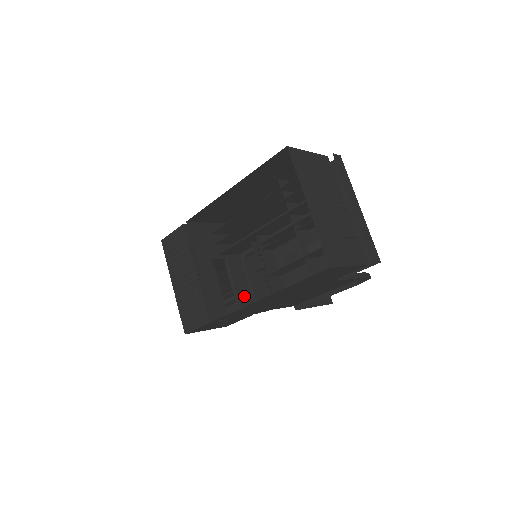
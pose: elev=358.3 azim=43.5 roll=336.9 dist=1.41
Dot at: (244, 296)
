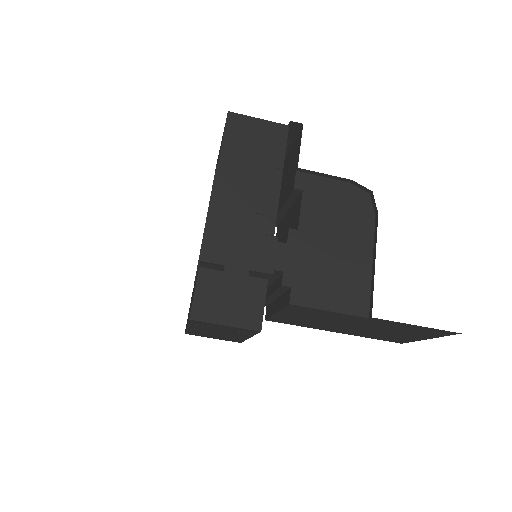
Dot at: occluded
